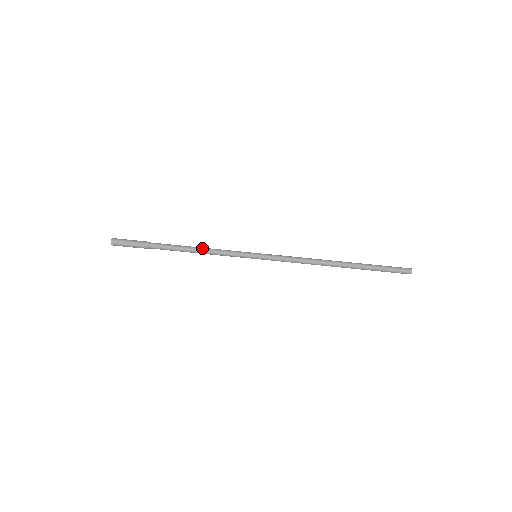
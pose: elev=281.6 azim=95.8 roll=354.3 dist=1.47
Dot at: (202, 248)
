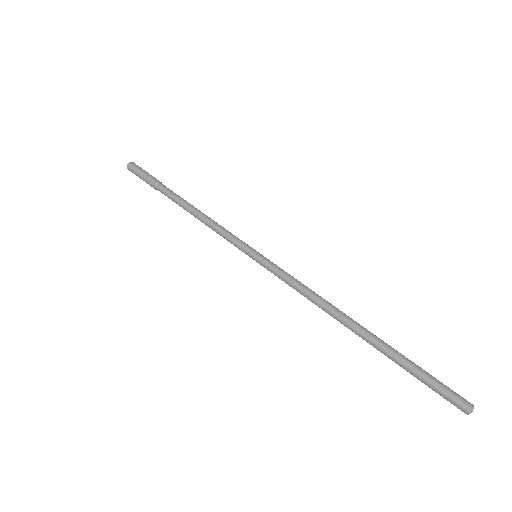
Dot at: occluded
